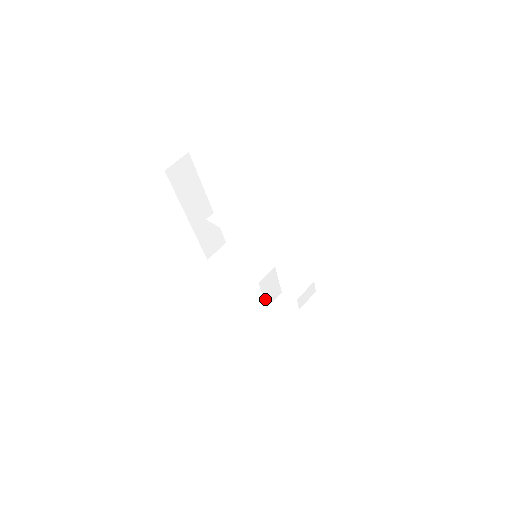
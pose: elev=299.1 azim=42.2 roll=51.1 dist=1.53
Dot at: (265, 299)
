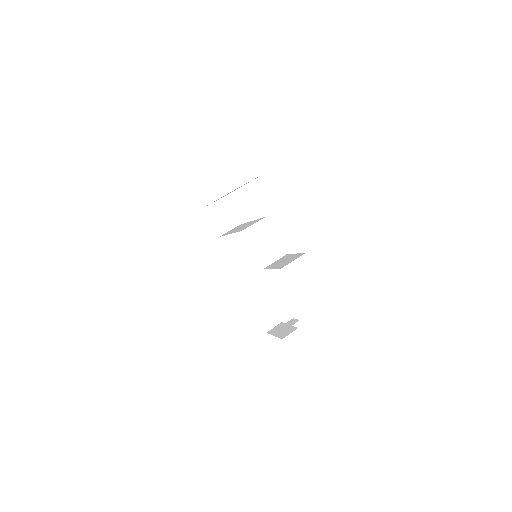
Dot at: occluded
